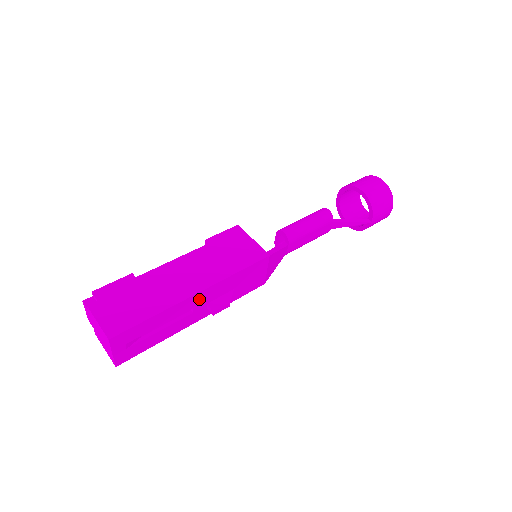
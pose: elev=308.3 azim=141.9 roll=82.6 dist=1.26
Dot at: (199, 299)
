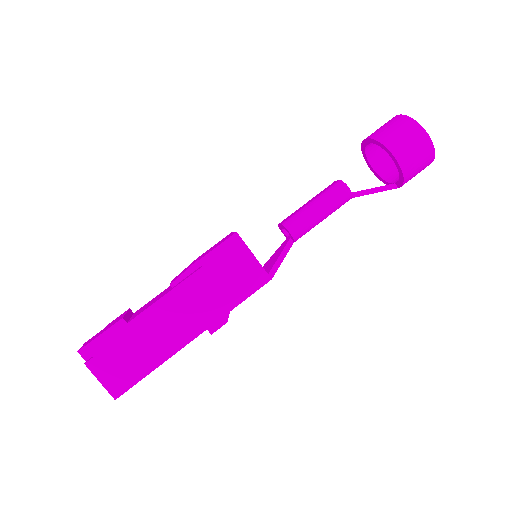
Dot at: occluded
